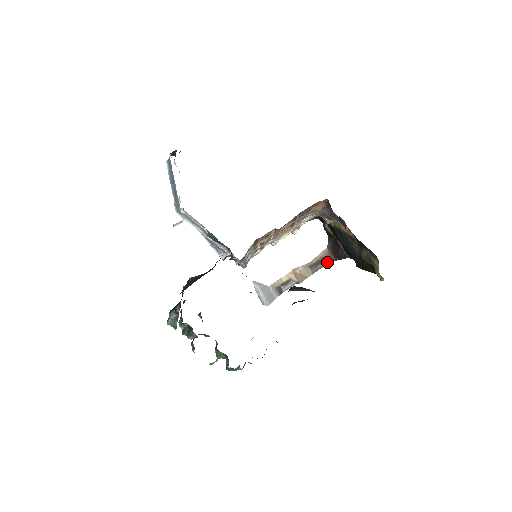
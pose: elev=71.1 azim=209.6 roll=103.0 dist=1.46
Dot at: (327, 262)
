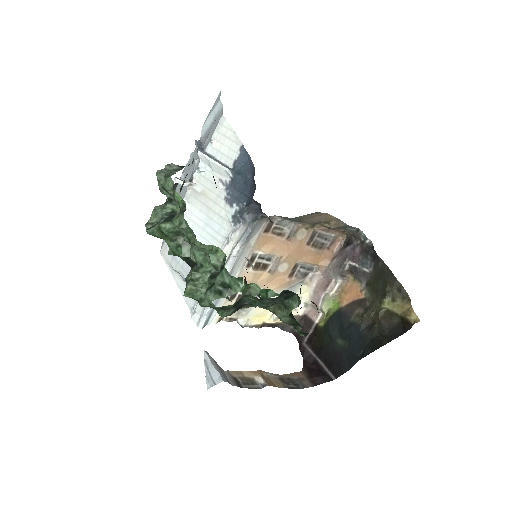
Dot at: (301, 386)
